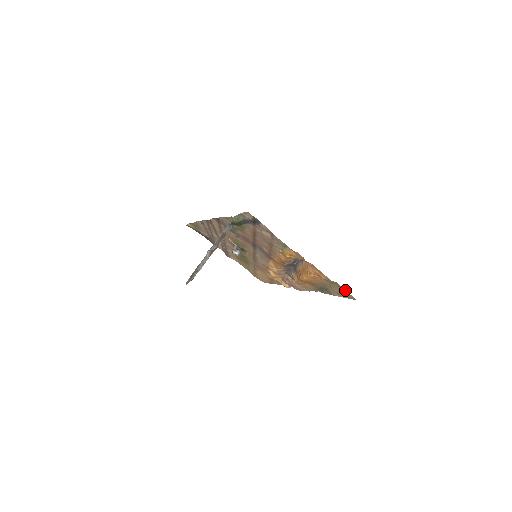
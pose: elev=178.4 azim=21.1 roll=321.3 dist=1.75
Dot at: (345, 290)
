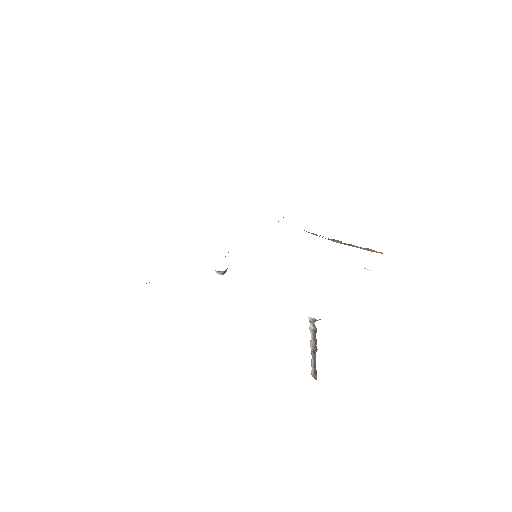
Dot at: occluded
